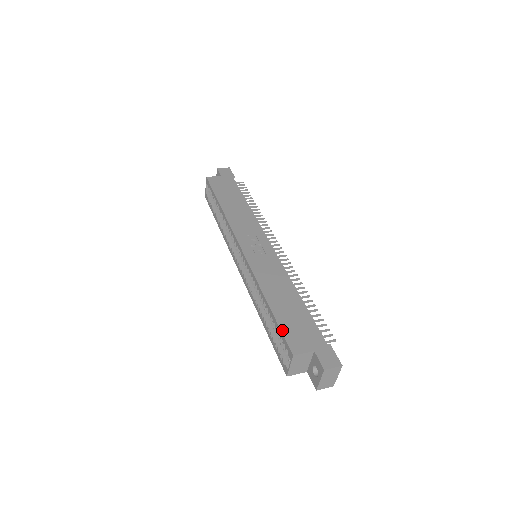
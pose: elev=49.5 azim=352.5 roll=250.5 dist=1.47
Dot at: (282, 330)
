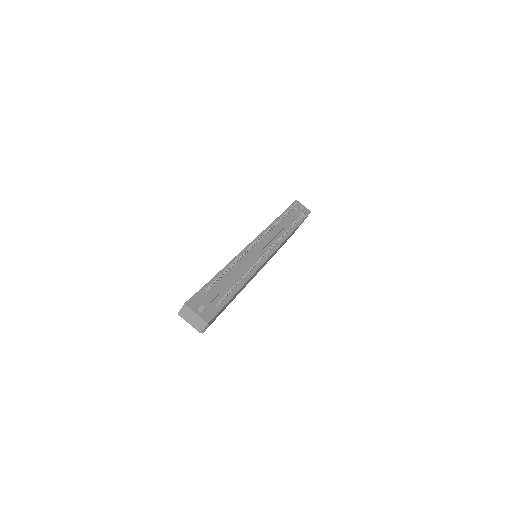
Dot at: occluded
